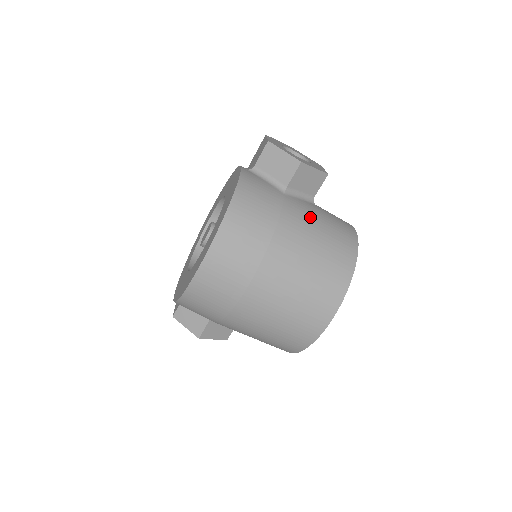
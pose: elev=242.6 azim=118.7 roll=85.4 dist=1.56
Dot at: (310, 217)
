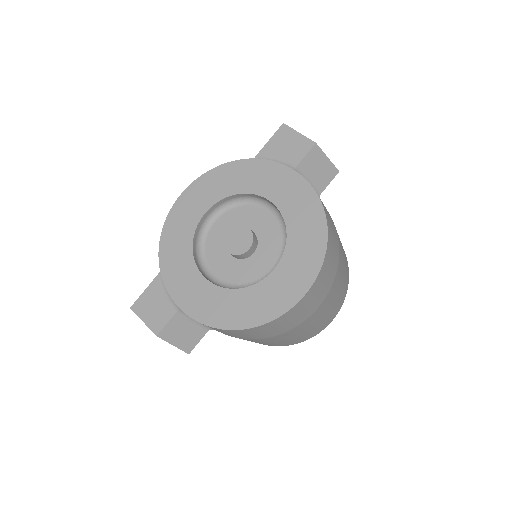
Dot at: occluded
